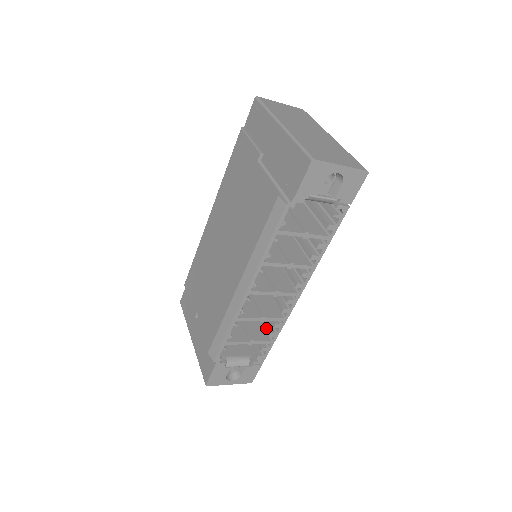
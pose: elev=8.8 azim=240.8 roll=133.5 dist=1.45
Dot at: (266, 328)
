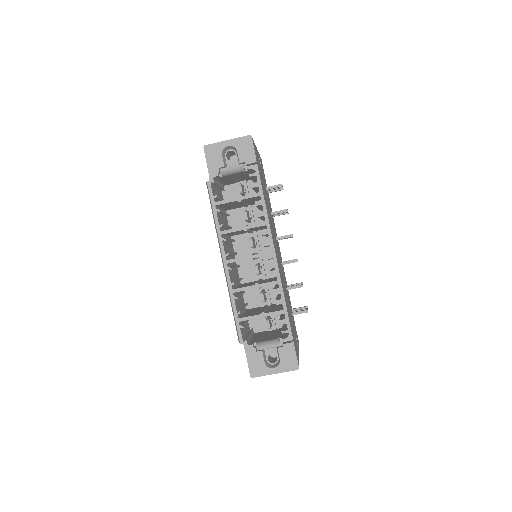
Dot at: occluded
